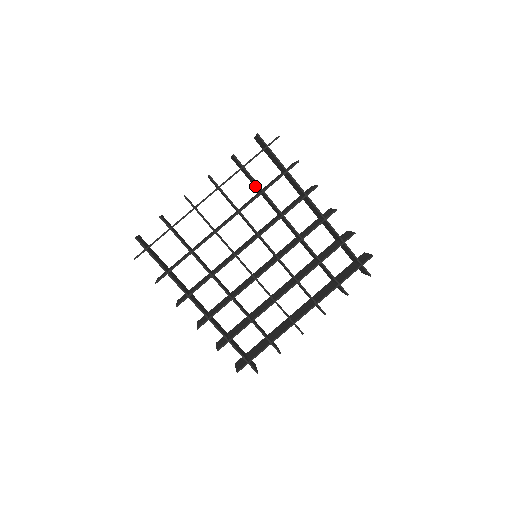
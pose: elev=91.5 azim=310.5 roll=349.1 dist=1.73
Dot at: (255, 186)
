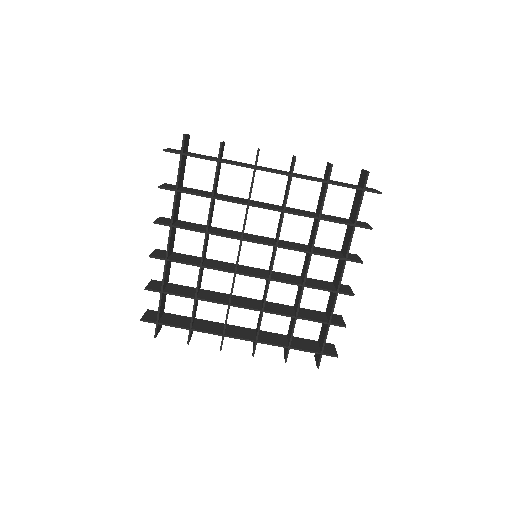
Dot at: (318, 206)
